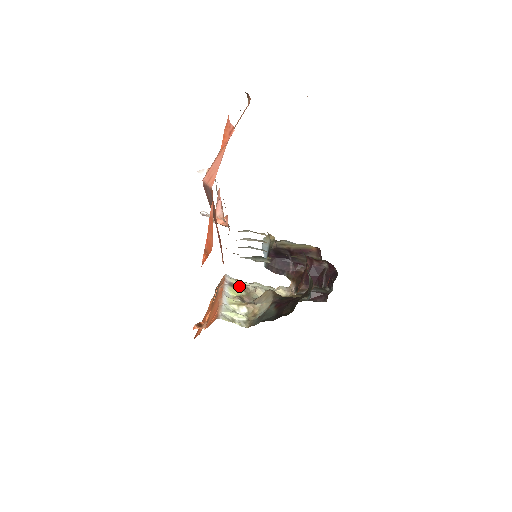
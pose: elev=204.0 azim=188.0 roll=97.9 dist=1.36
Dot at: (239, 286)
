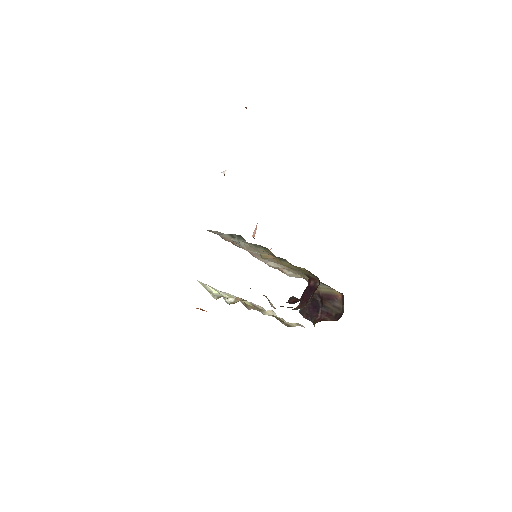
Dot at: (260, 309)
